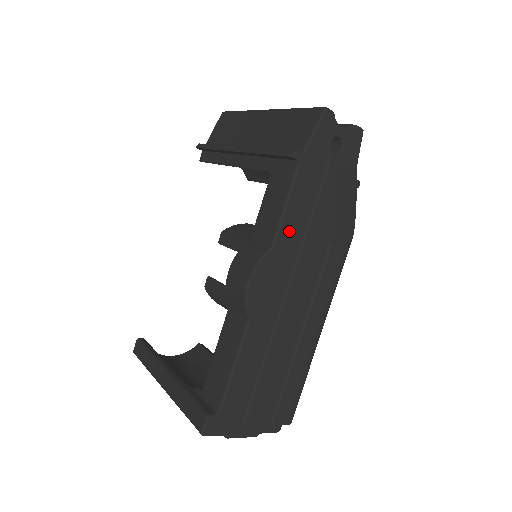
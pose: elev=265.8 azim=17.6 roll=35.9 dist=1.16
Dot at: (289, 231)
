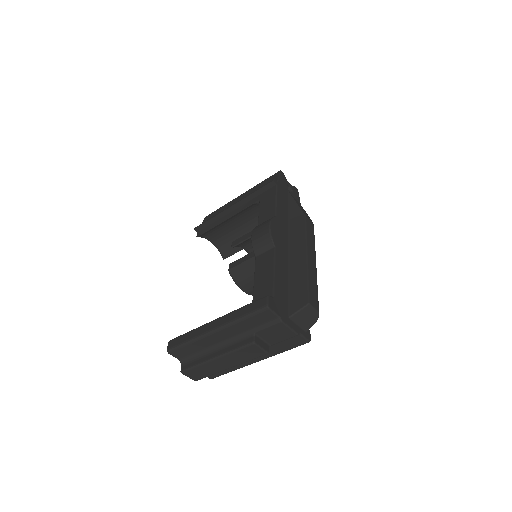
Dot at: (281, 213)
